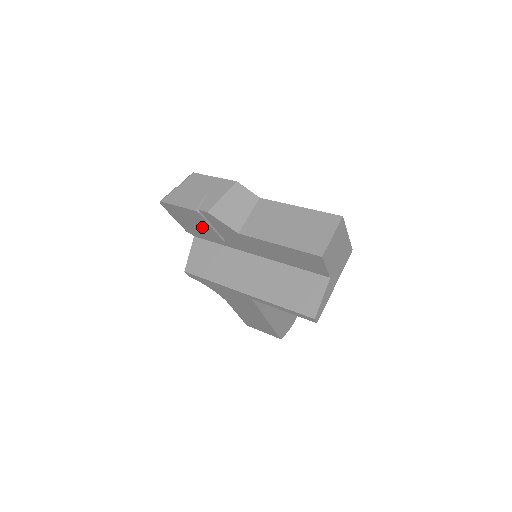
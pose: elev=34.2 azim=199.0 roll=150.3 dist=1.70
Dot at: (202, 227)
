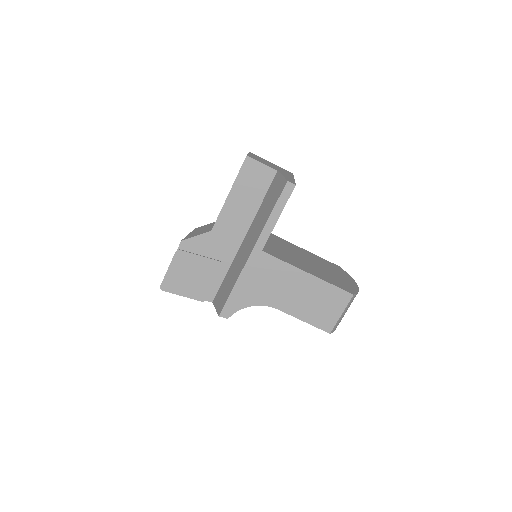
Dot at: (197, 269)
